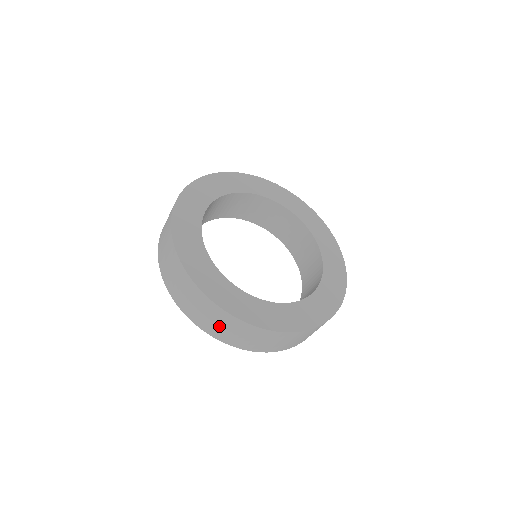
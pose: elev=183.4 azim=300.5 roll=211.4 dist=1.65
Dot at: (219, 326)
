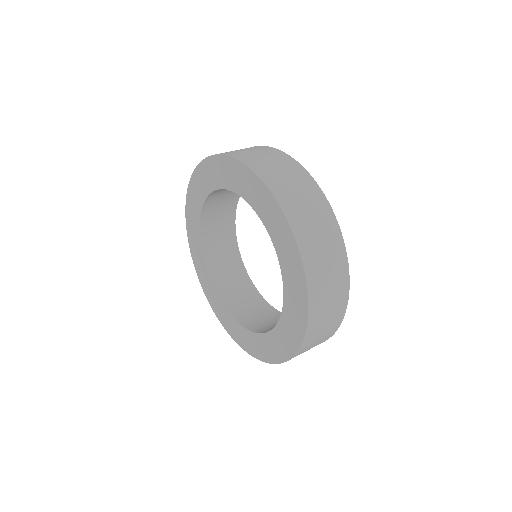
Dot at: (312, 222)
